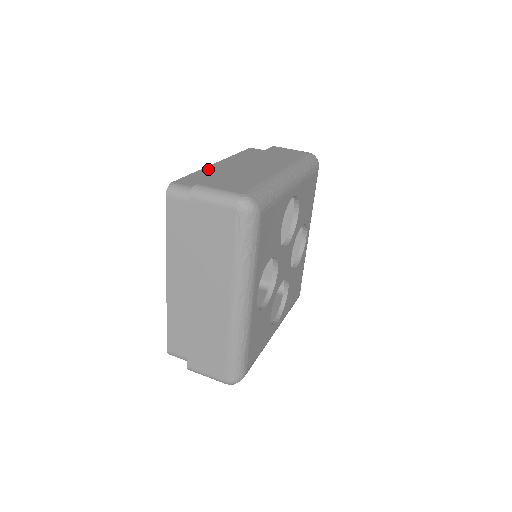
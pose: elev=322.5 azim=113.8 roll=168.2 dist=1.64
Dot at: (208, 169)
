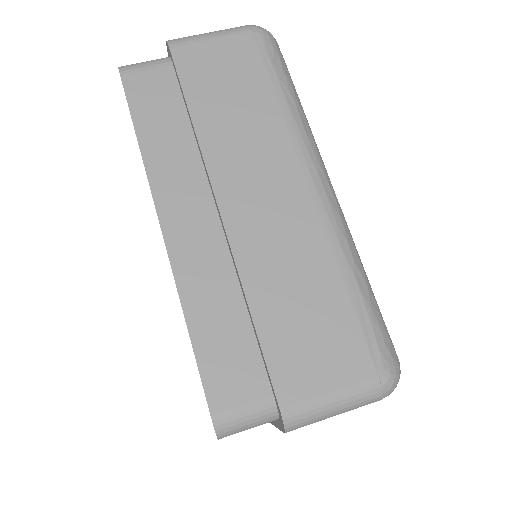
Dot at: (189, 285)
